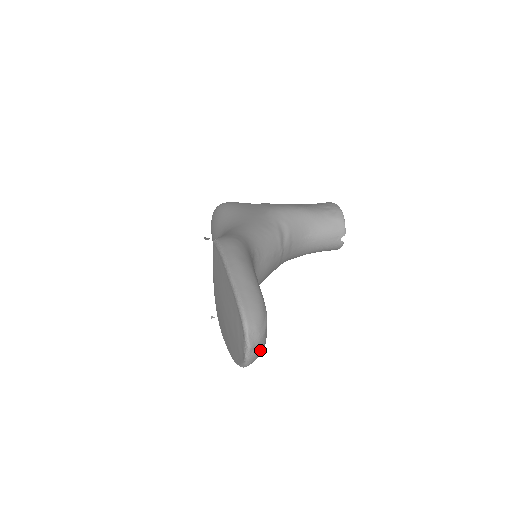
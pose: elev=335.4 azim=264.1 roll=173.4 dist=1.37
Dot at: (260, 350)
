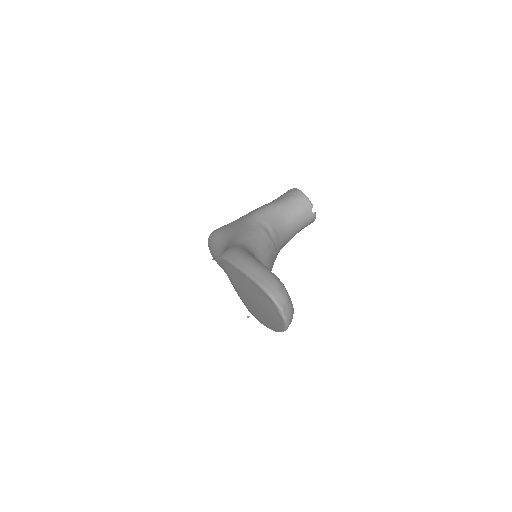
Dot at: (291, 309)
